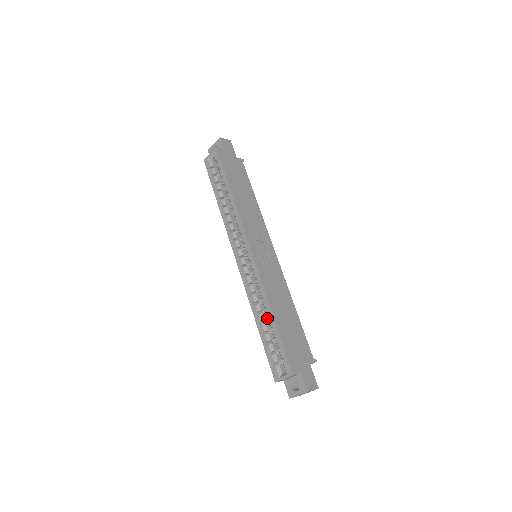
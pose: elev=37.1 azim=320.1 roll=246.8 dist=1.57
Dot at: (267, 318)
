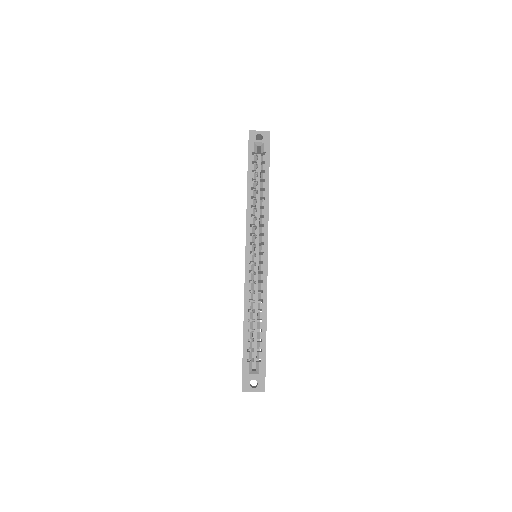
Dot at: occluded
